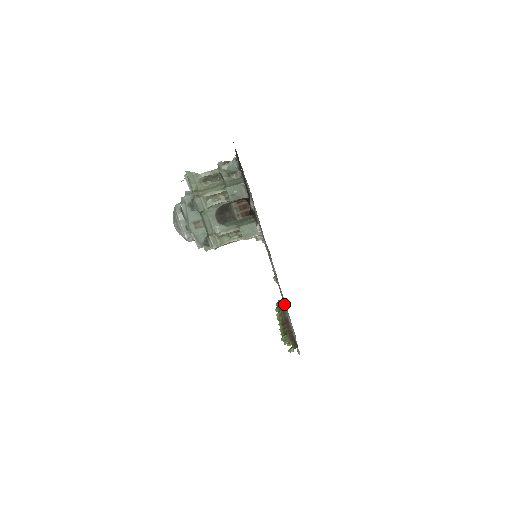
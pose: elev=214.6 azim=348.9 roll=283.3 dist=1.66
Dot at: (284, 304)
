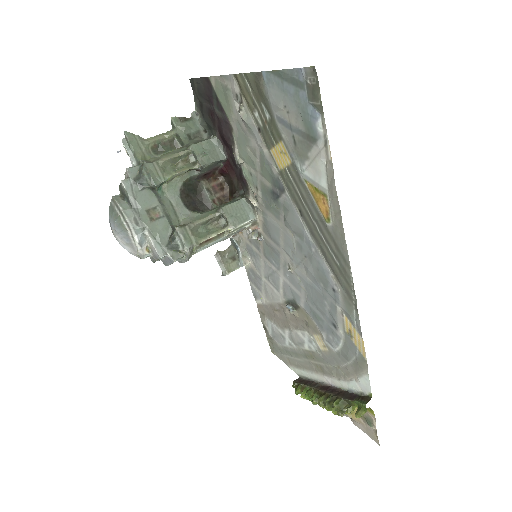
Dot at: (308, 372)
